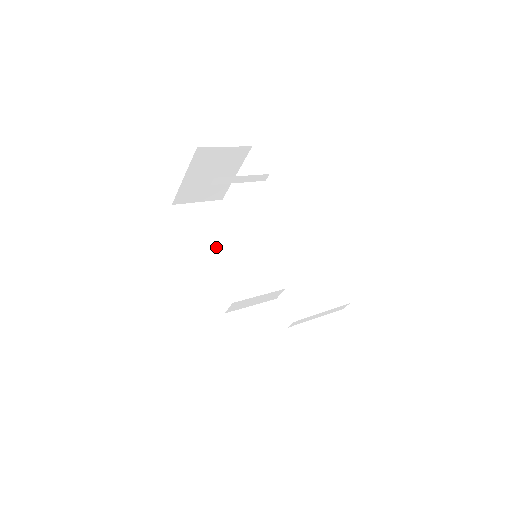
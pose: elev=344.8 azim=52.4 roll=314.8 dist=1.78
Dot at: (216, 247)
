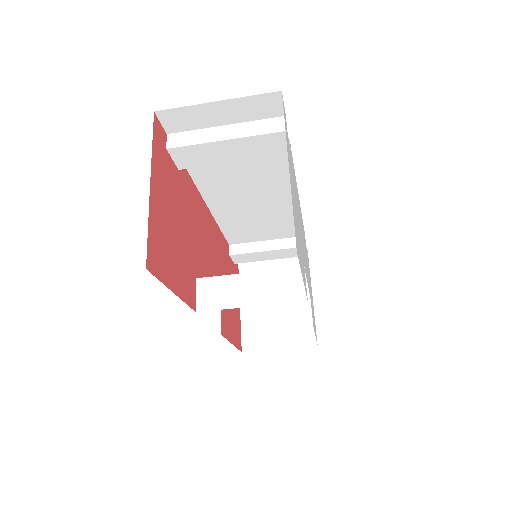
Dot at: occluded
